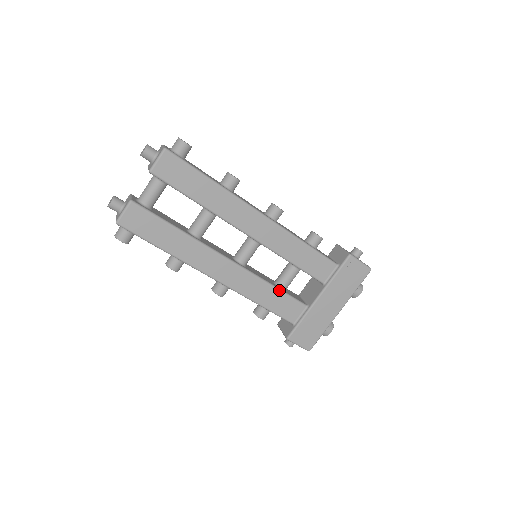
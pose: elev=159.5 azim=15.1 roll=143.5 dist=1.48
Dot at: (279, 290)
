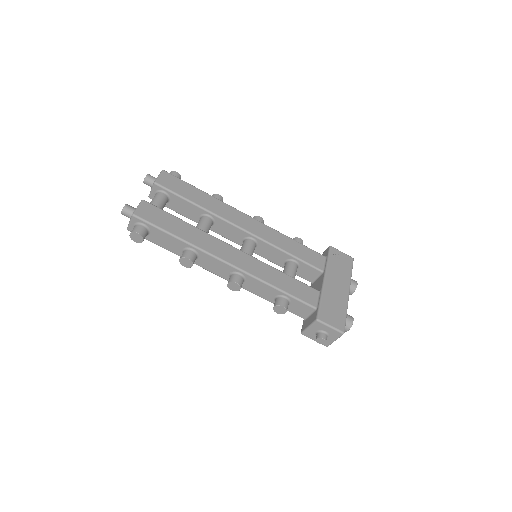
Dot at: (288, 275)
